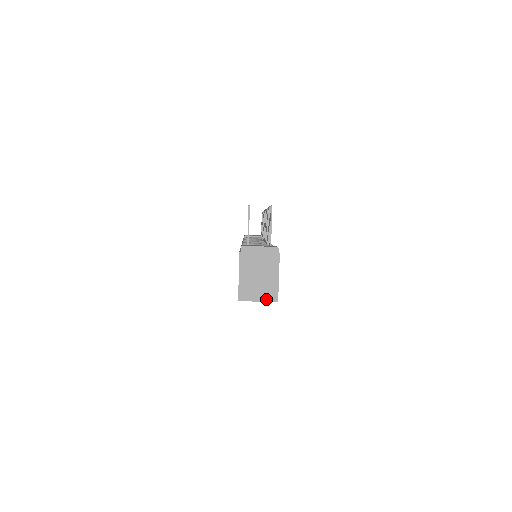
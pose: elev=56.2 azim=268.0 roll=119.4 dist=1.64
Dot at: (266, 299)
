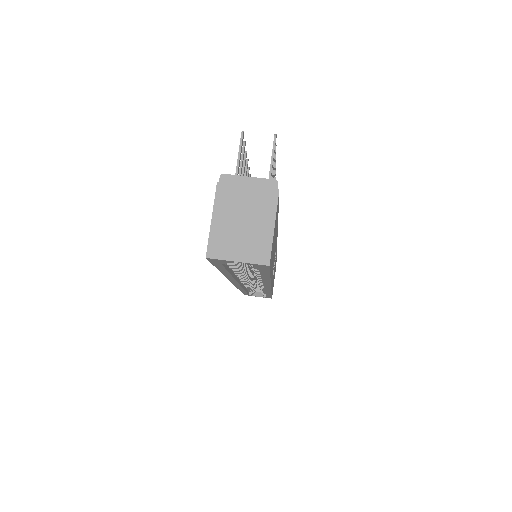
Dot at: (251, 259)
